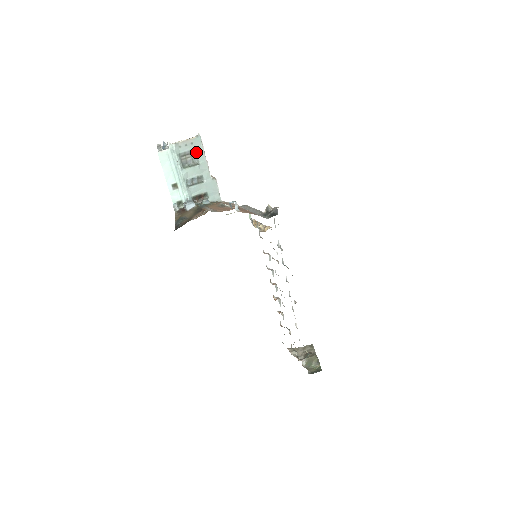
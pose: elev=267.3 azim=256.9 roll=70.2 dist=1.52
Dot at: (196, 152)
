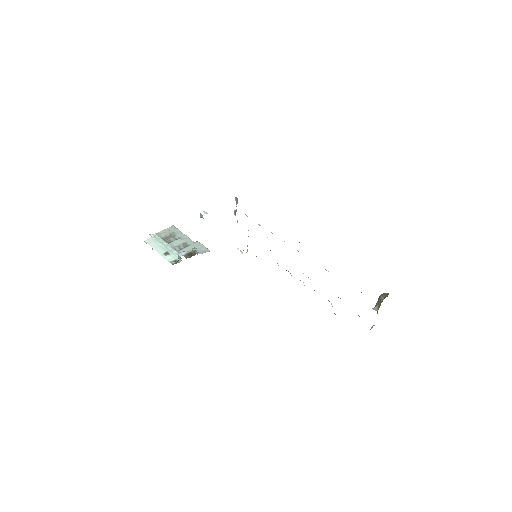
Dot at: (175, 233)
